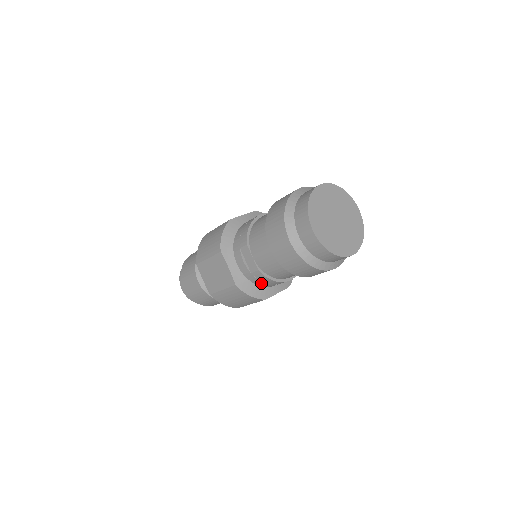
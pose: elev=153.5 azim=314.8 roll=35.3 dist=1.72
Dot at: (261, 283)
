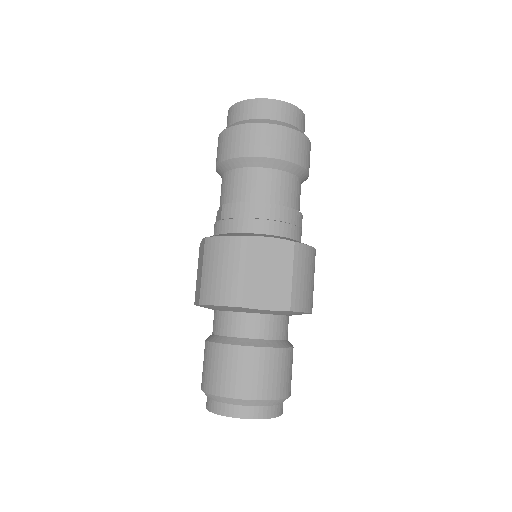
Dot at: (236, 224)
